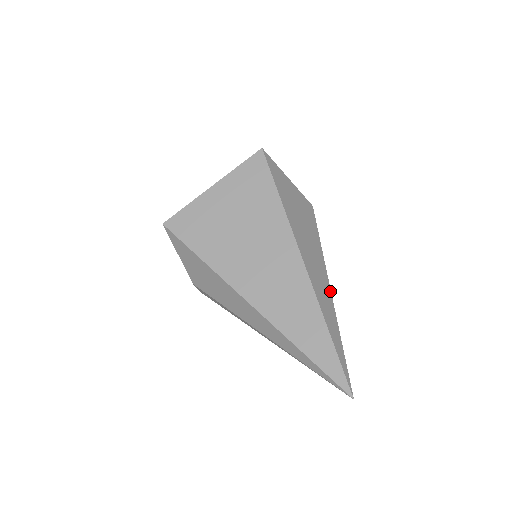
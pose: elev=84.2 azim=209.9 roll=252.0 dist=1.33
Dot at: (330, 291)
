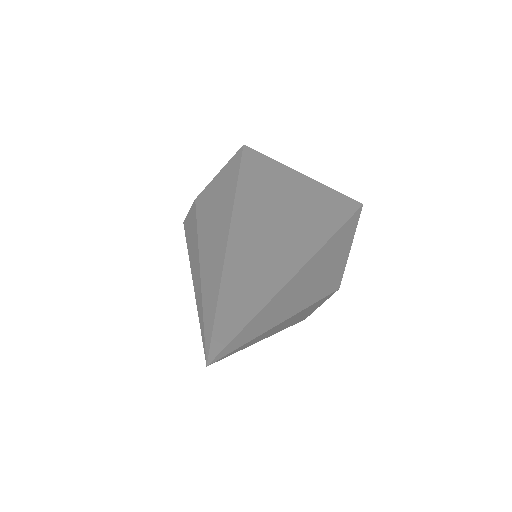
Dot at: (292, 315)
